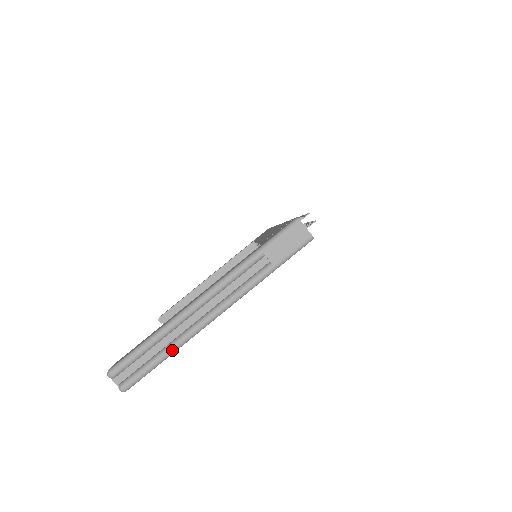
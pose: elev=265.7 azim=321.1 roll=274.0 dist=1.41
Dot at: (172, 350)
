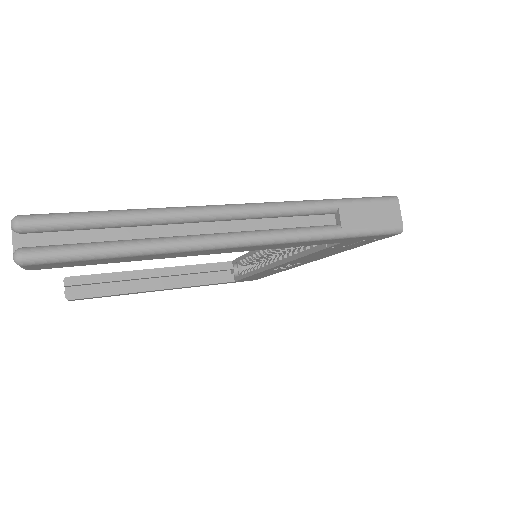
Dot at: (141, 248)
